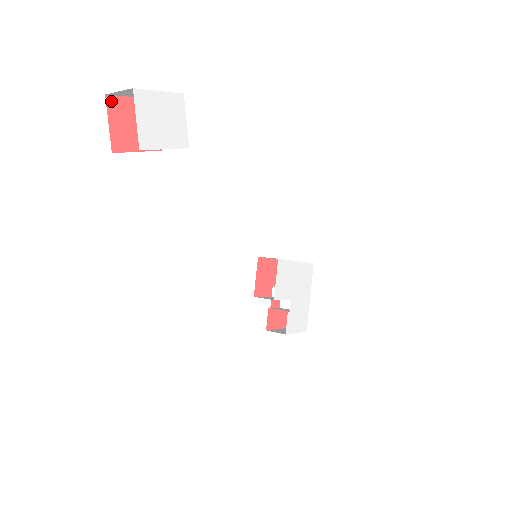
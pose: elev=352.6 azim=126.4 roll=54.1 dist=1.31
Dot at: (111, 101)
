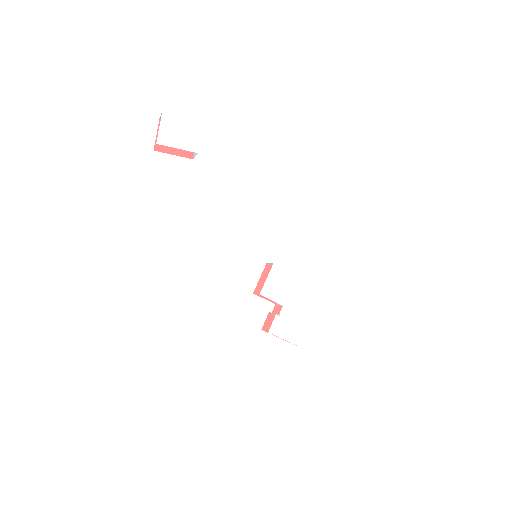
Dot at: occluded
